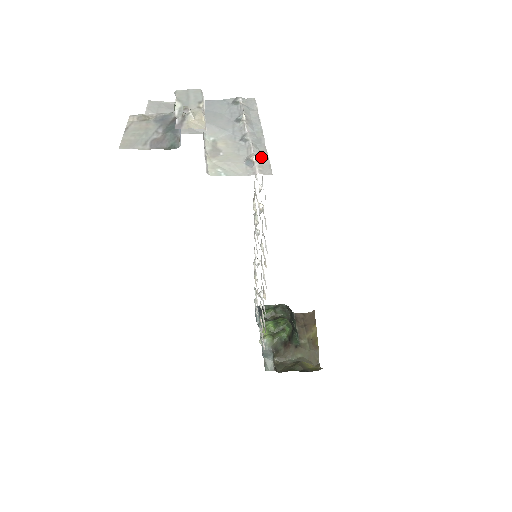
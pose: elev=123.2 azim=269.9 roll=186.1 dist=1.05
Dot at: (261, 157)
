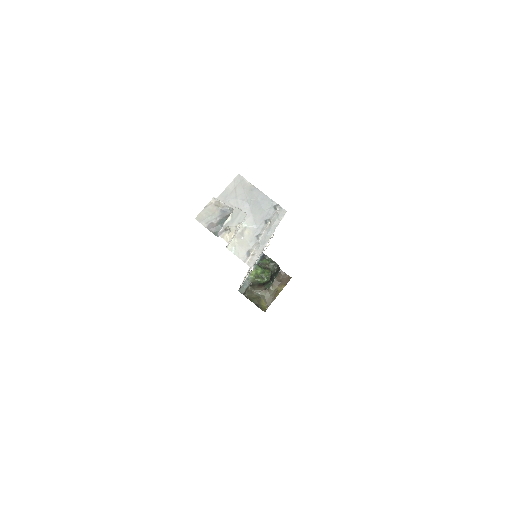
Dot at: (256, 254)
